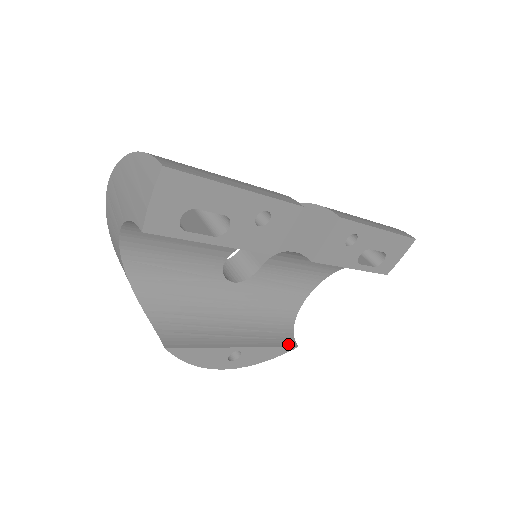
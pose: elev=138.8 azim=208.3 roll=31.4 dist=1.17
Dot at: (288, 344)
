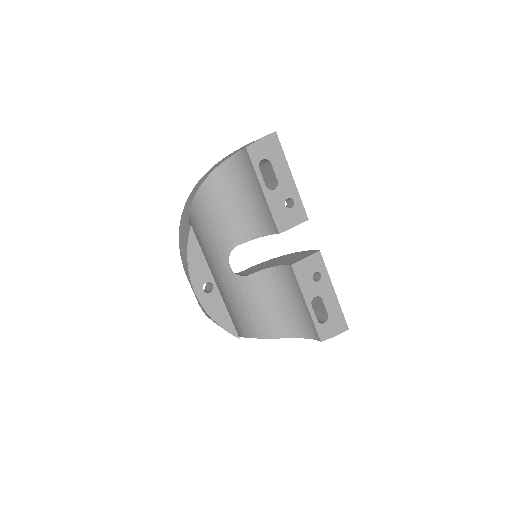
Dot at: (235, 329)
